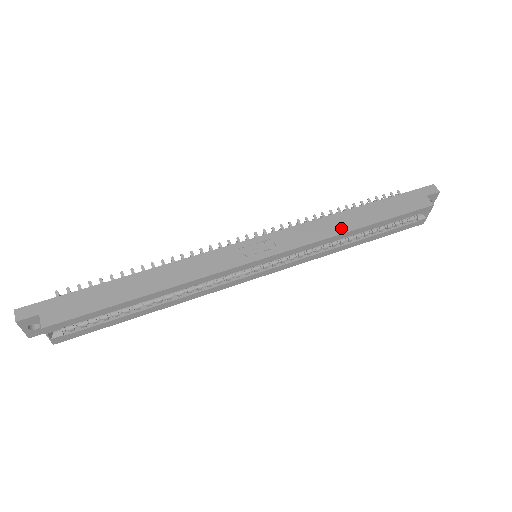
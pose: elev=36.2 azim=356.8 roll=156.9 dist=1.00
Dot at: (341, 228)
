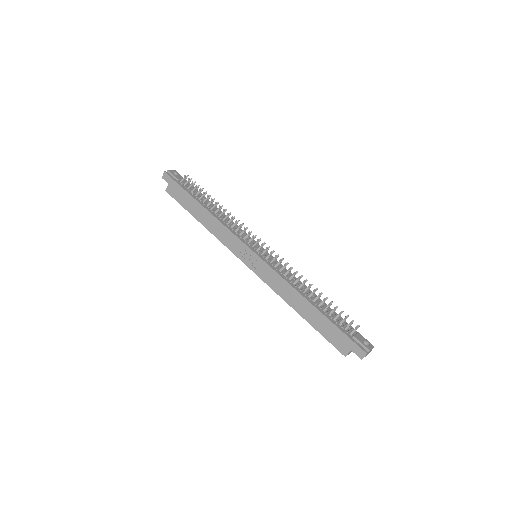
Dot at: (289, 300)
